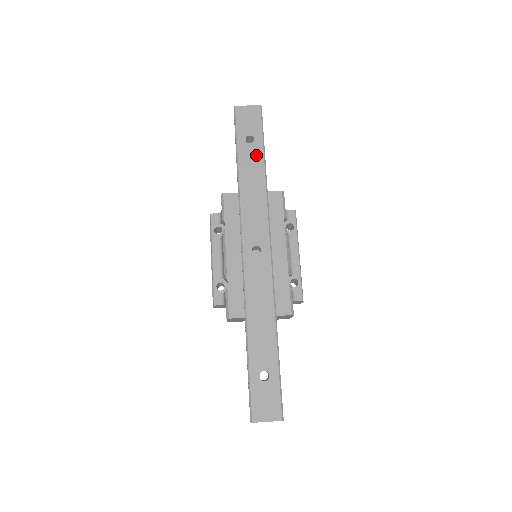
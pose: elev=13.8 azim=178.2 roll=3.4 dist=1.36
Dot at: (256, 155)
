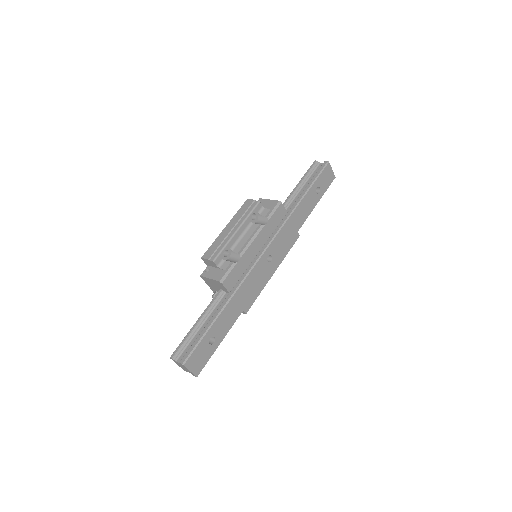
Dot at: (313, 203)
